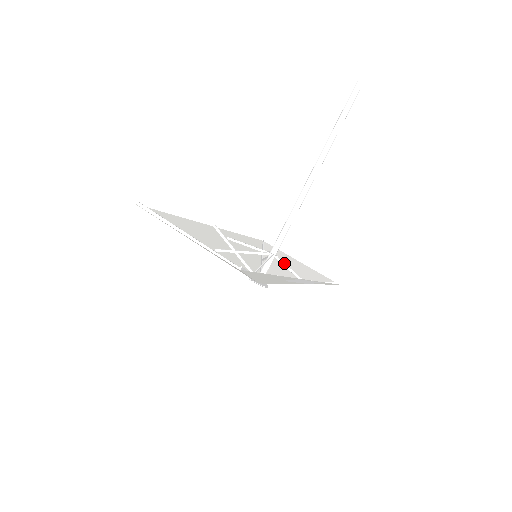
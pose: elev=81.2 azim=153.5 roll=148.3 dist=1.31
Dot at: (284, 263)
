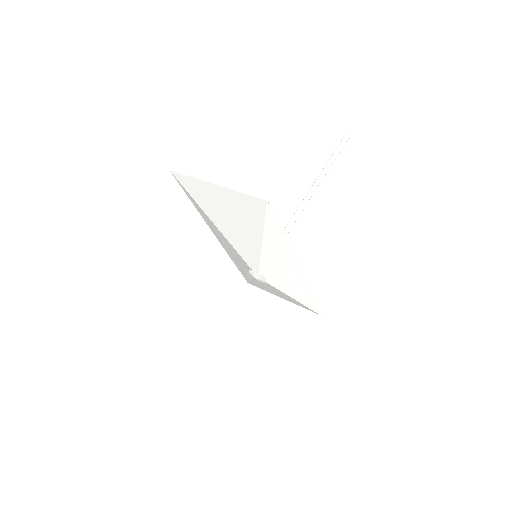
Dot at: occluded
